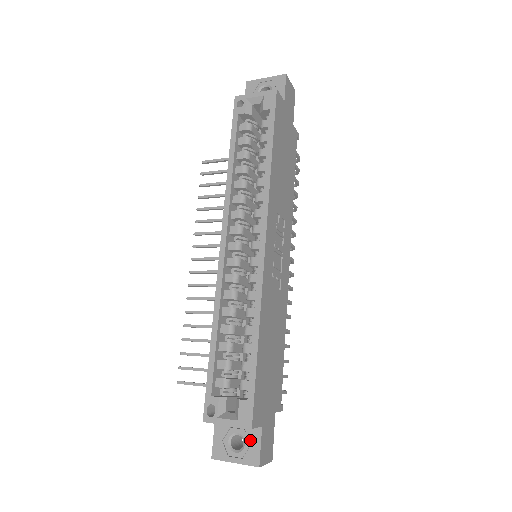
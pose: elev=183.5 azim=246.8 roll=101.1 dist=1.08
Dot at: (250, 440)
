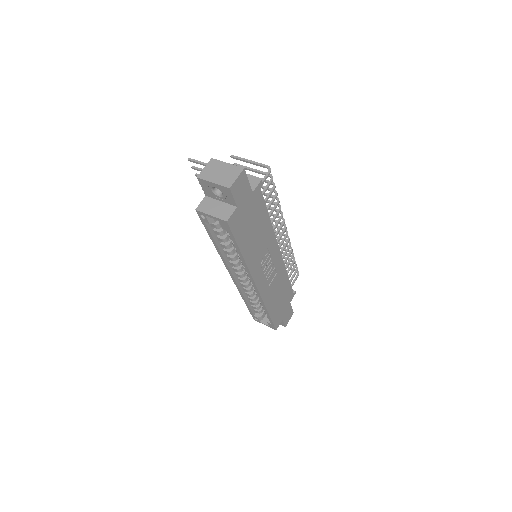
Dot at: occluded
